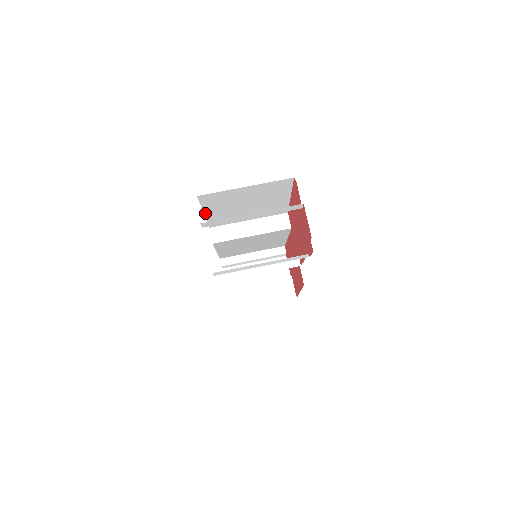
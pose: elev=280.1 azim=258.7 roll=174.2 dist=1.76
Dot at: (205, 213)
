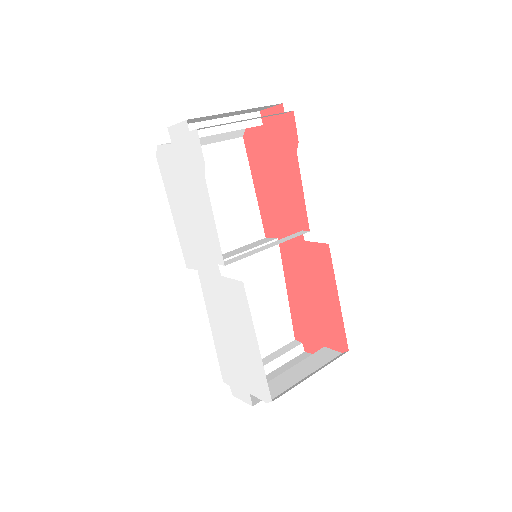
Dot at: (173, 214)
